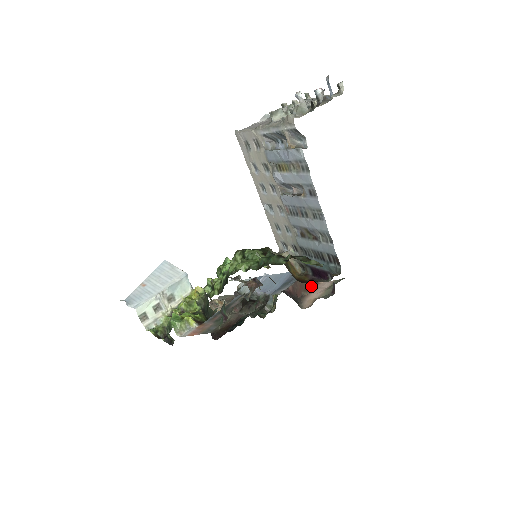
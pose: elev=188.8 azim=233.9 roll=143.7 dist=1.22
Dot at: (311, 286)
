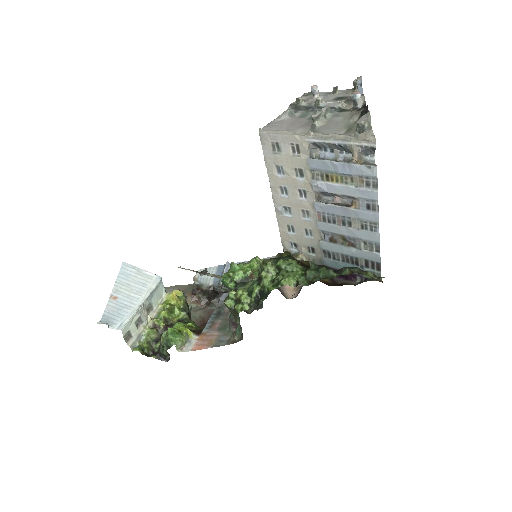
Dot at: occluded
